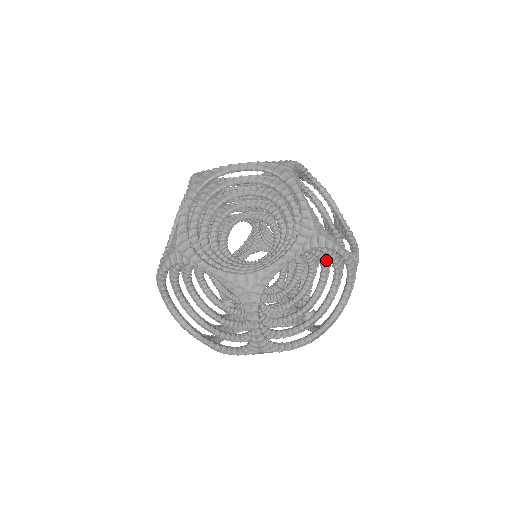
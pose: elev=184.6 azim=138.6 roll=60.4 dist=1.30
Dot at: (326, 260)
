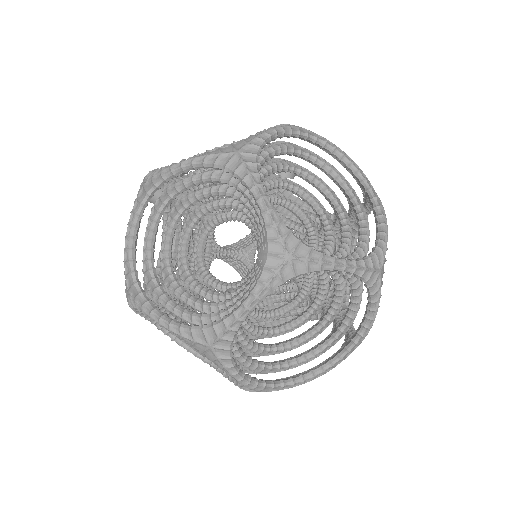
Dot at: (335, 196)
